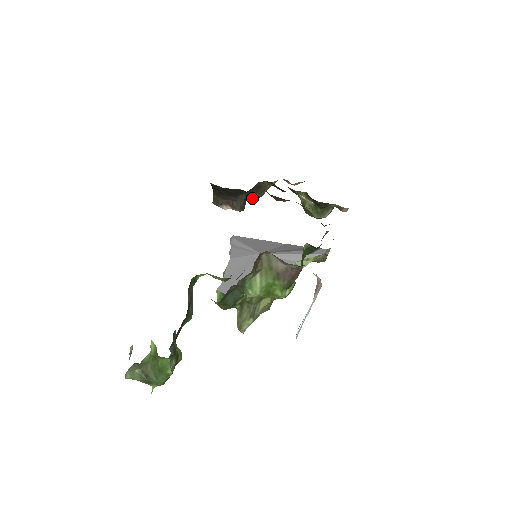
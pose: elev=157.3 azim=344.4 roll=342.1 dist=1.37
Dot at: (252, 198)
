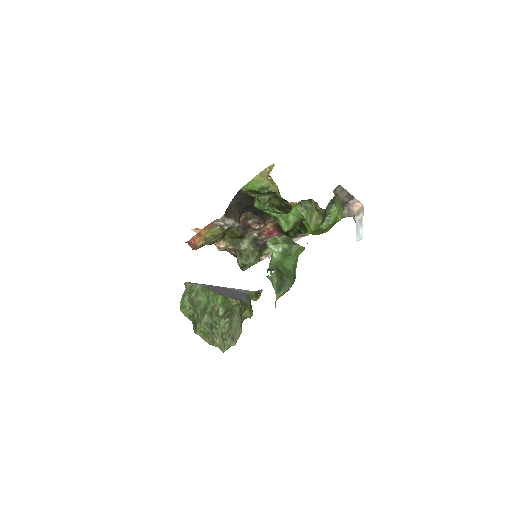
Dot at: (223, 235)
